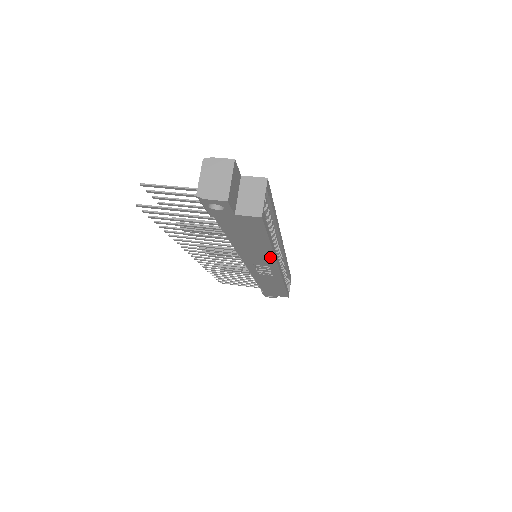
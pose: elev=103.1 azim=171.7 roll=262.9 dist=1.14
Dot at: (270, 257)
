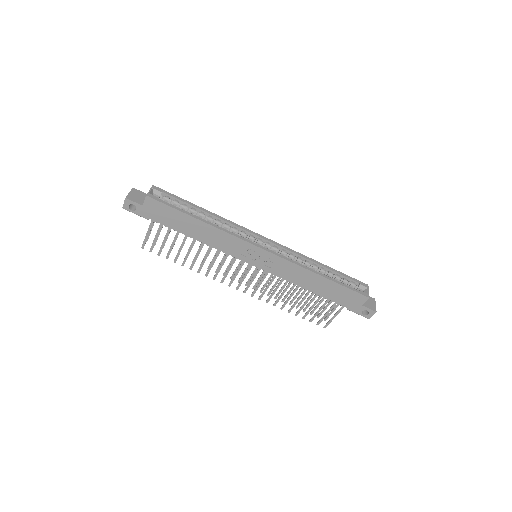
Dot at: (221, 233)
